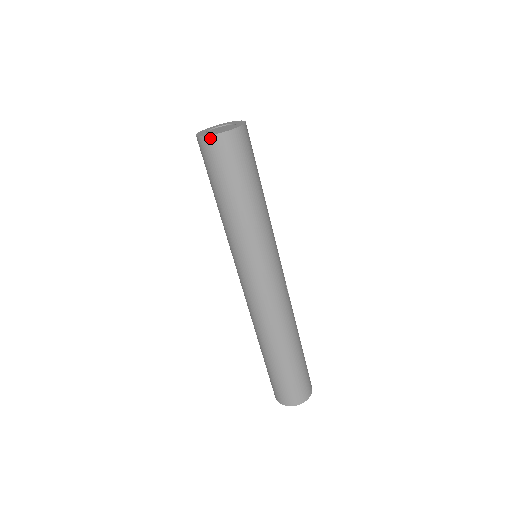
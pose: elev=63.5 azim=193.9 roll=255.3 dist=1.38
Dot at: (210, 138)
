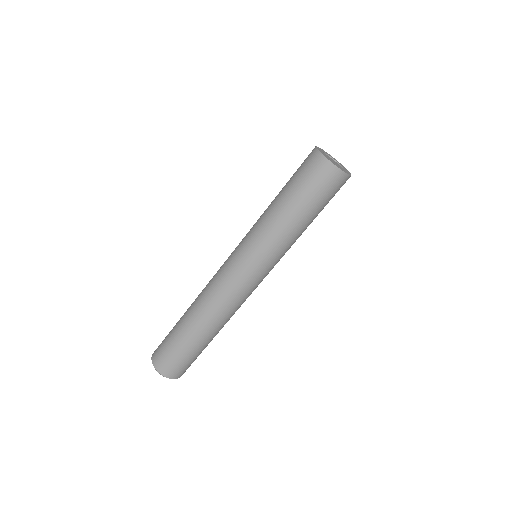
Dot at: (344, 175)
